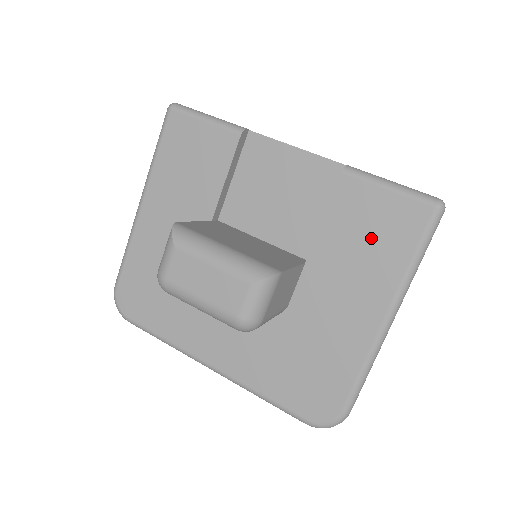
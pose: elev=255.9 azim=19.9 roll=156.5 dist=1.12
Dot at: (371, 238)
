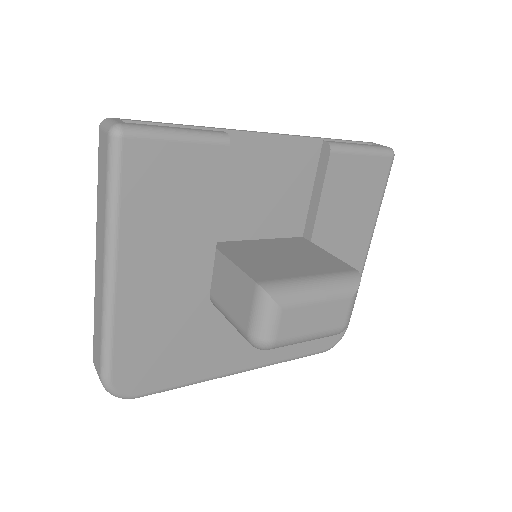
Dot at: (355, 198)
